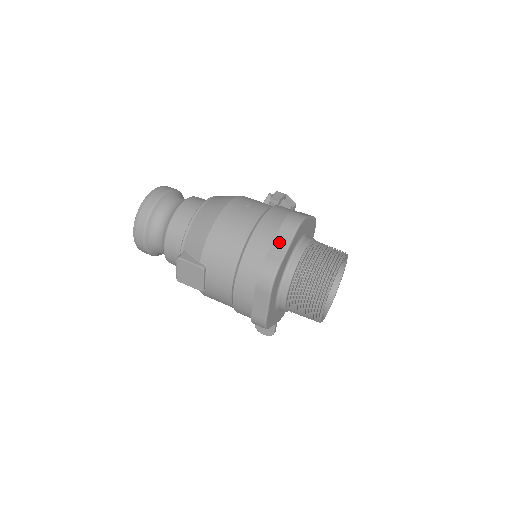
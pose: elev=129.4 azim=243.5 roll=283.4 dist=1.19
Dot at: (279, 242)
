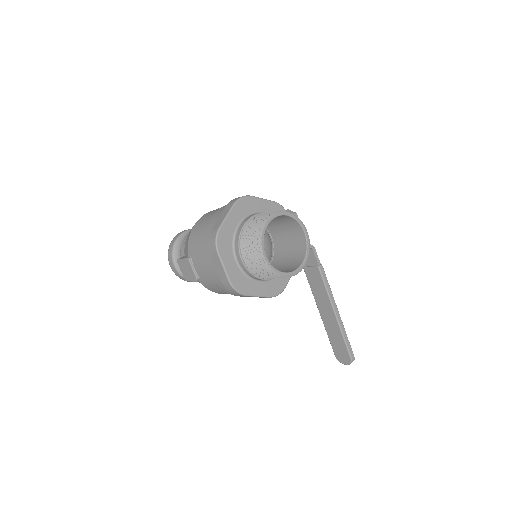
Dot at: (222, 215)
